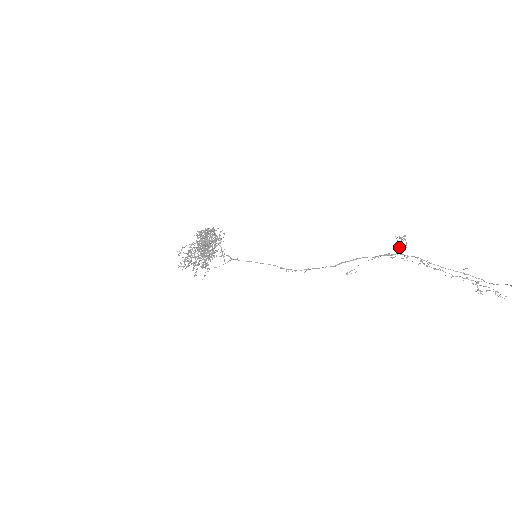
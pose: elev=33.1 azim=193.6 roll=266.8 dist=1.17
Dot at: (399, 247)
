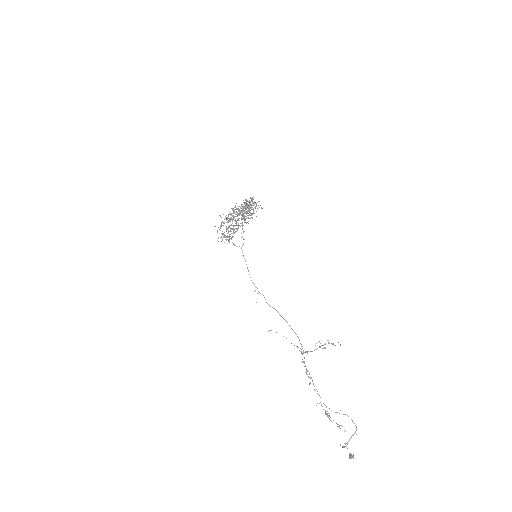
Dot at: (306, 352)
